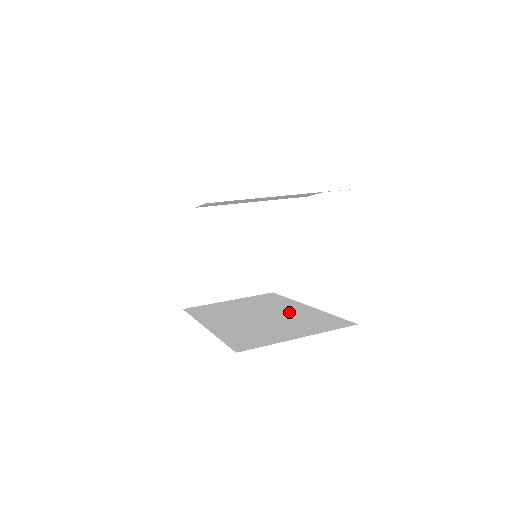
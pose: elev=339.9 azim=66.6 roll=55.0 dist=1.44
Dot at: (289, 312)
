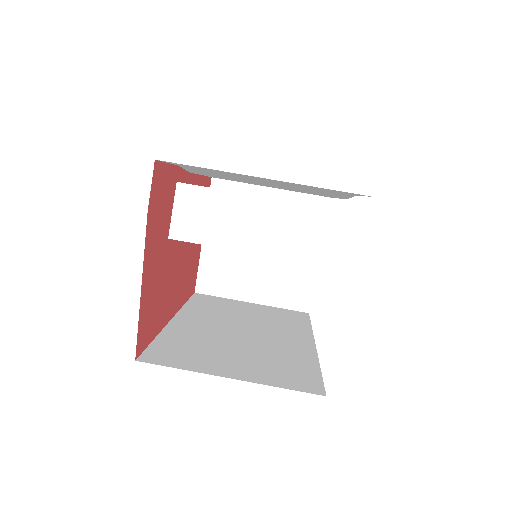
Dot at: (280, 342)
